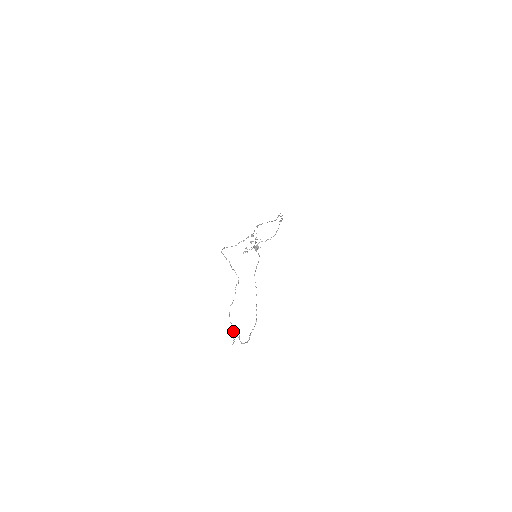
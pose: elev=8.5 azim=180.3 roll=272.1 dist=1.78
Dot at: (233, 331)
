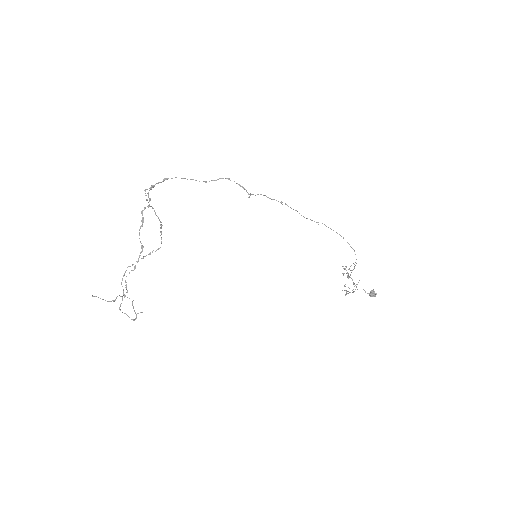
Dot at: (122, 296)
